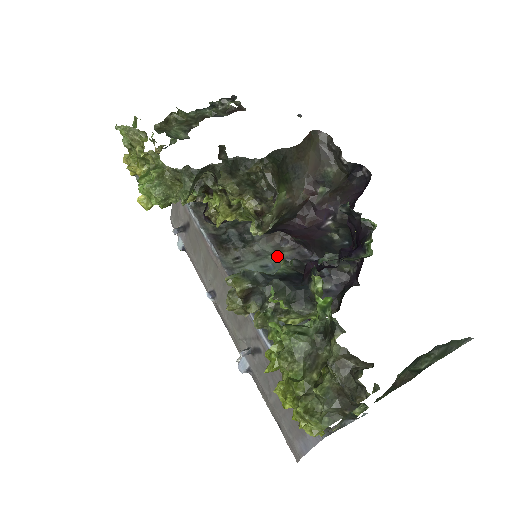
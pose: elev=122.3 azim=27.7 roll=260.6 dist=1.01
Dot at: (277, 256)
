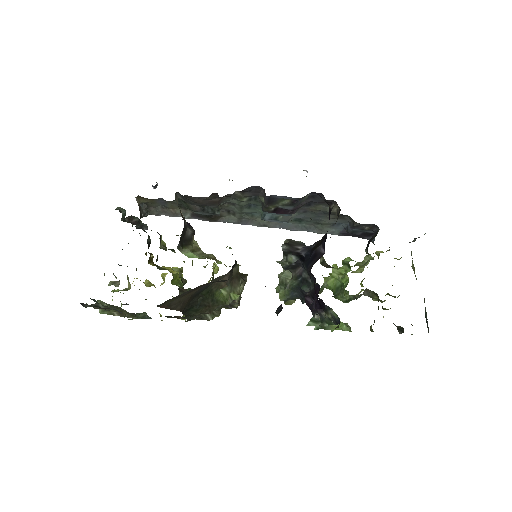
Dot at: (244, 202)
